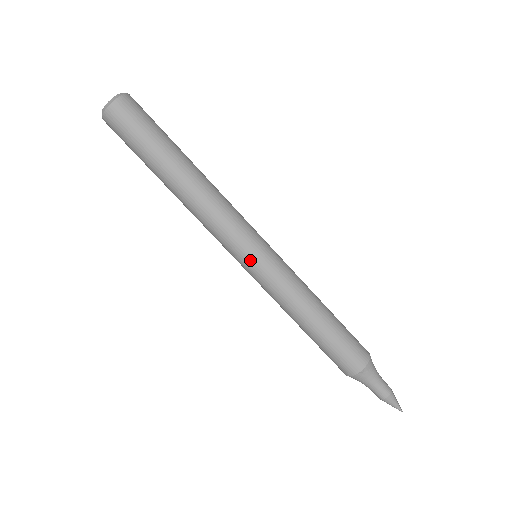
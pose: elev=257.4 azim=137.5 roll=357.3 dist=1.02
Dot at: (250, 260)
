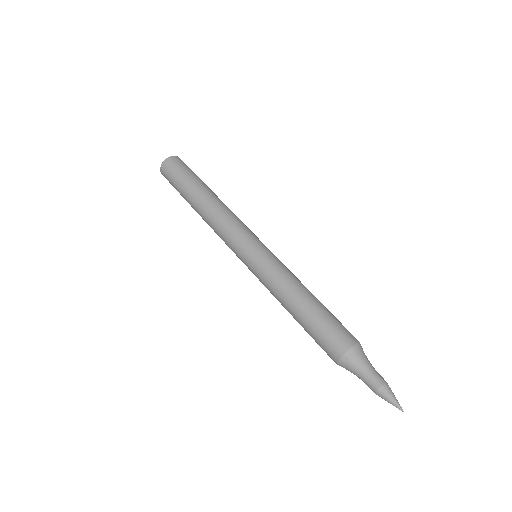
Dot at: (245, 256)
